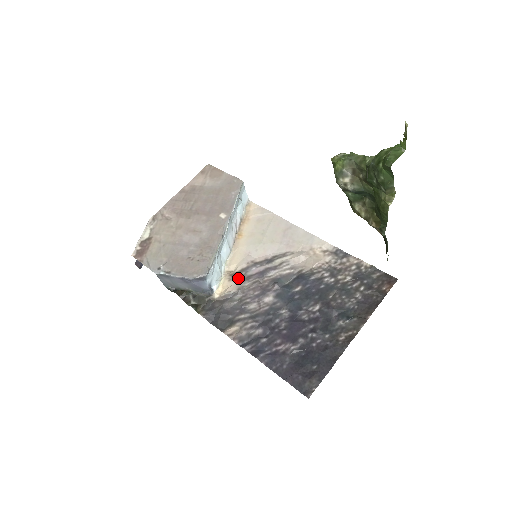
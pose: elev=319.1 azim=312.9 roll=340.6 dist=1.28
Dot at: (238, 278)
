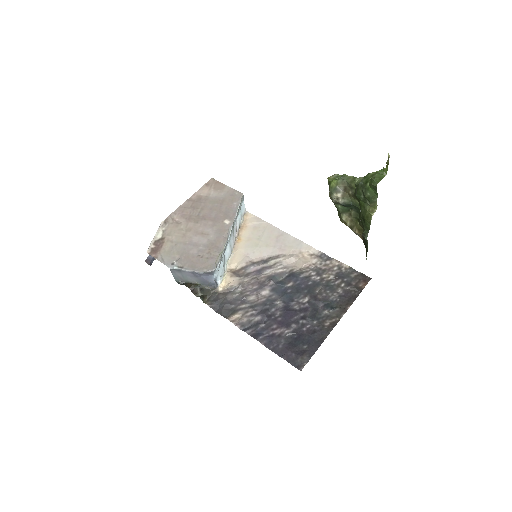
Dot at: (239, 275)
